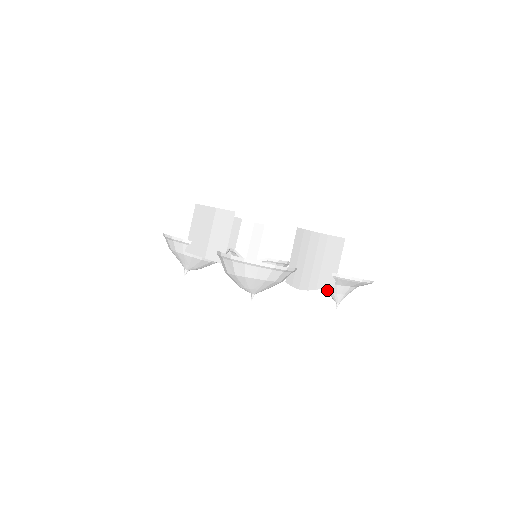
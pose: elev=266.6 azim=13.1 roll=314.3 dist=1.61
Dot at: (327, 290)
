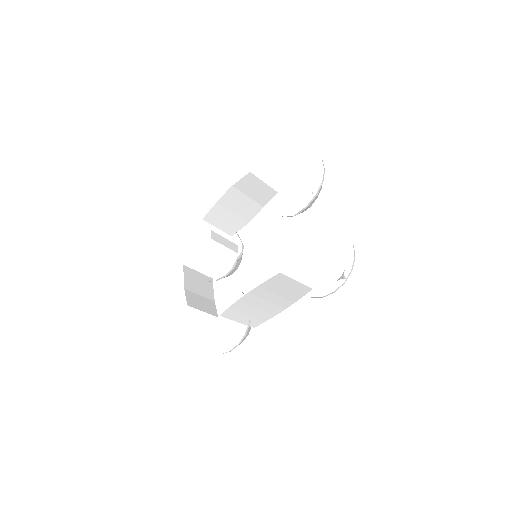
Dot at: occluded
